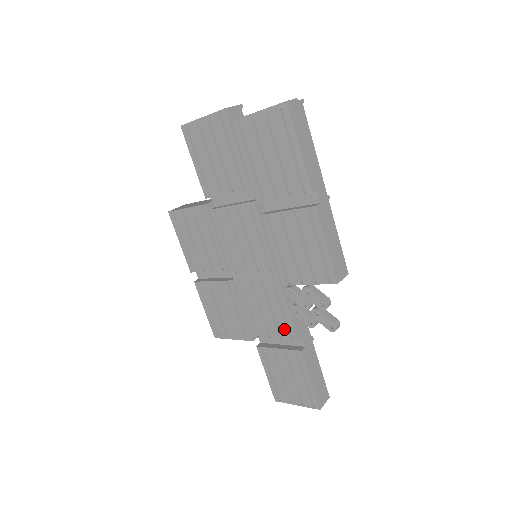
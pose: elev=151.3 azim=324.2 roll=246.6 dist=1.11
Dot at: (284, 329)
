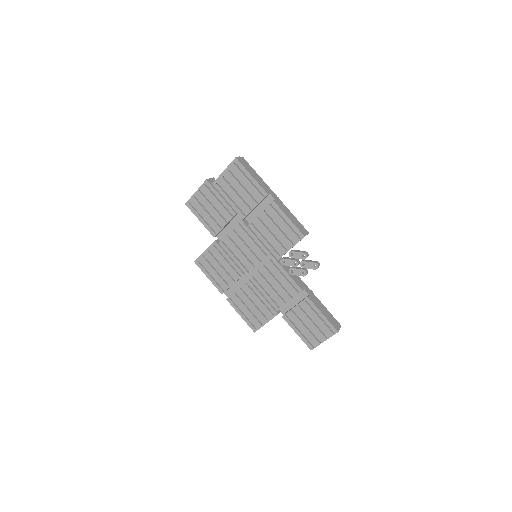
Dot at: (291, 289)
